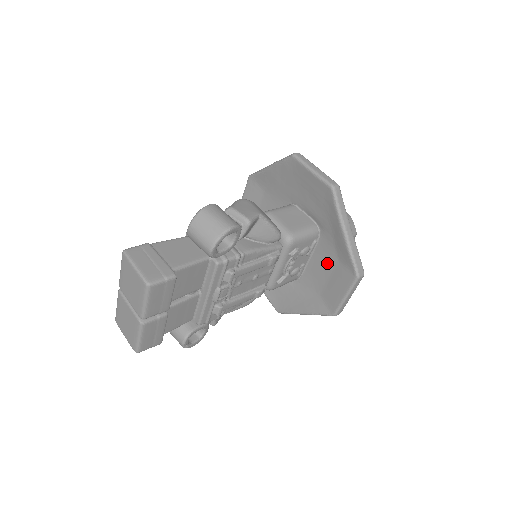
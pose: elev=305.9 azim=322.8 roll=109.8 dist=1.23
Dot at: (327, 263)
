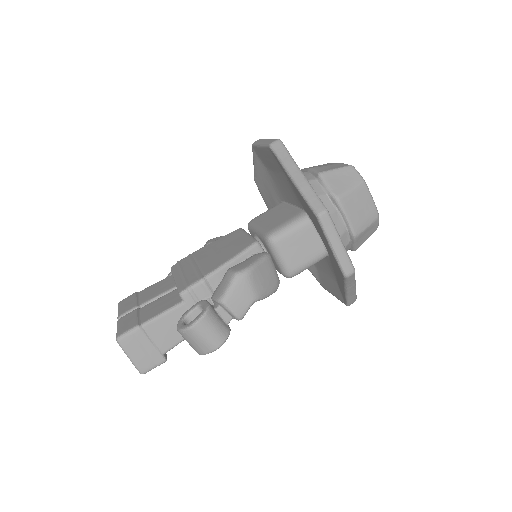
Dot at: (328, 269)
